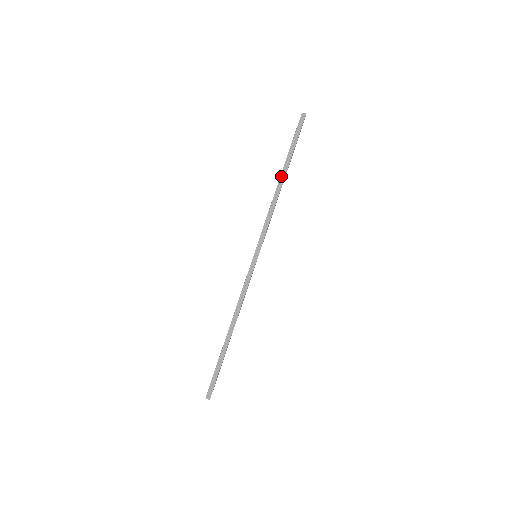
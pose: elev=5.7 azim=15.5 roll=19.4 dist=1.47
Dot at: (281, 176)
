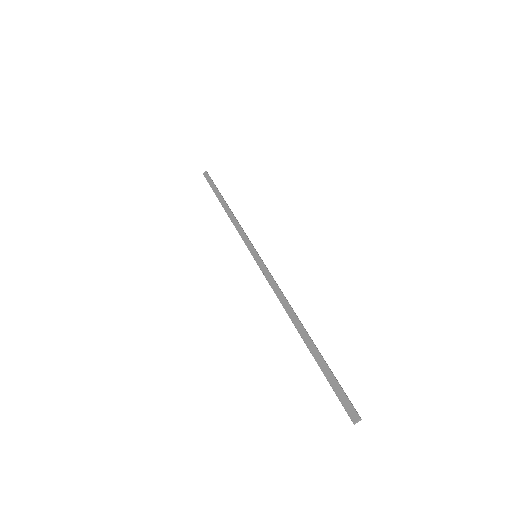
Dot at: (222, 205)
